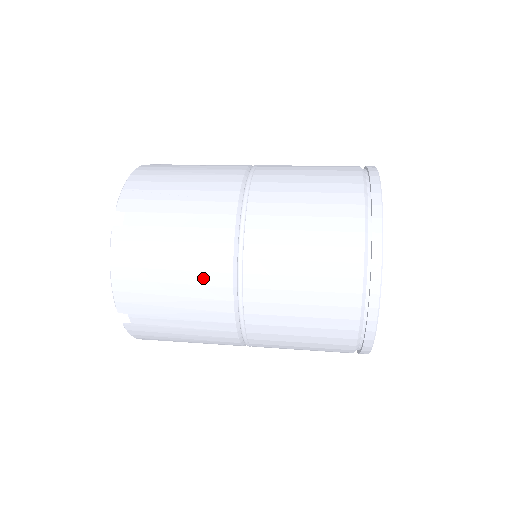
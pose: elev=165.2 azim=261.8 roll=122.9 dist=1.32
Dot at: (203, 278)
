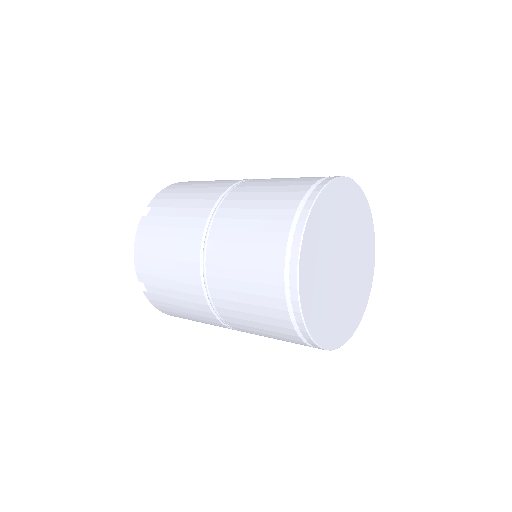
Dot at: (183, 255)
